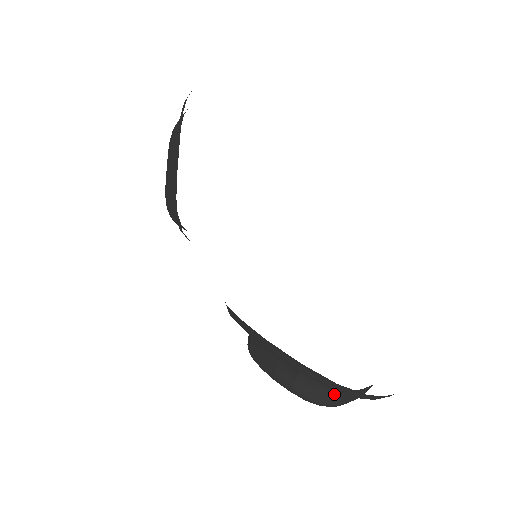
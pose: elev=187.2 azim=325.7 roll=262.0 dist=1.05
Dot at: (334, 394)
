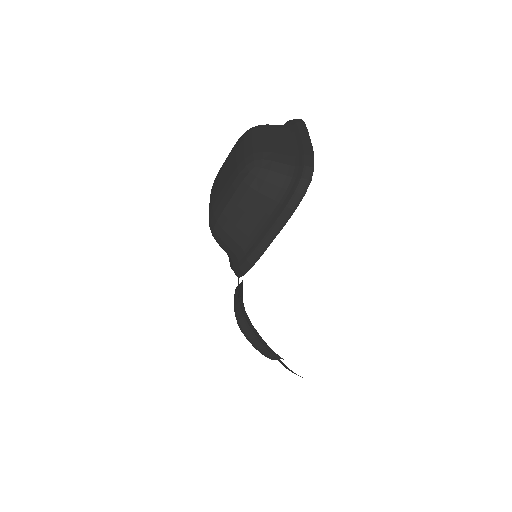
Dot at: occluded
